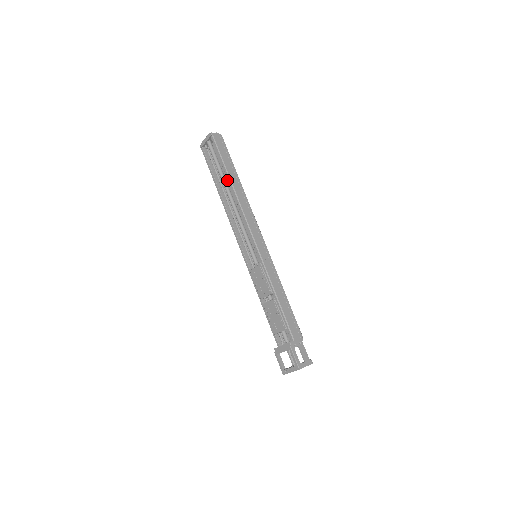
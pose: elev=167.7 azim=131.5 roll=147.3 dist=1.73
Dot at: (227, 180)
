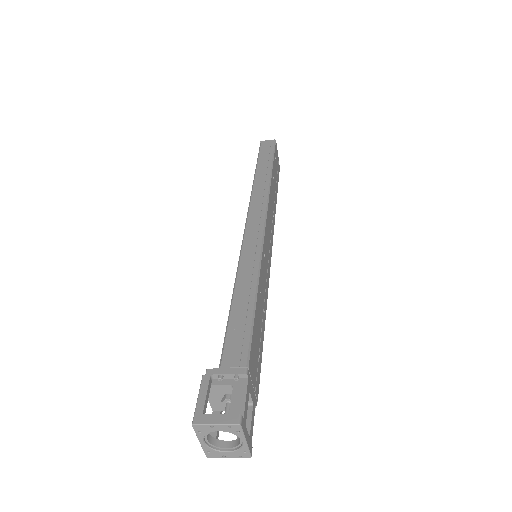
Dot at: occluded
